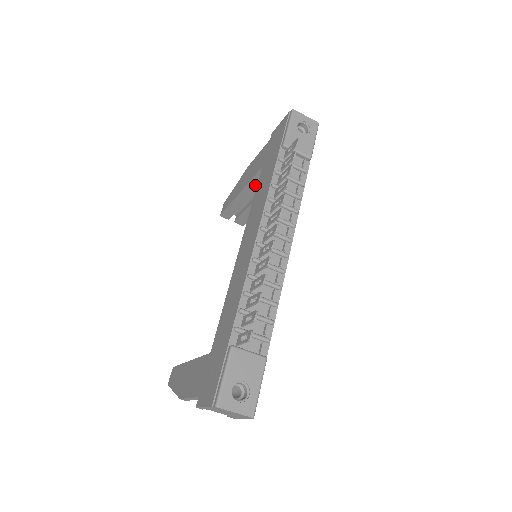
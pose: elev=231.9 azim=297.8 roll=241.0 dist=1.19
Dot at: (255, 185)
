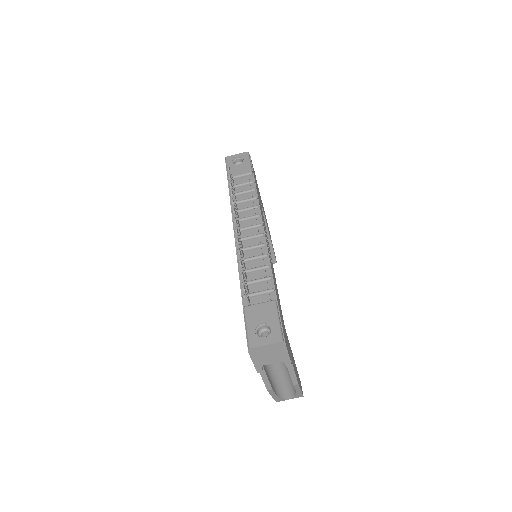
Dot at: occluded
